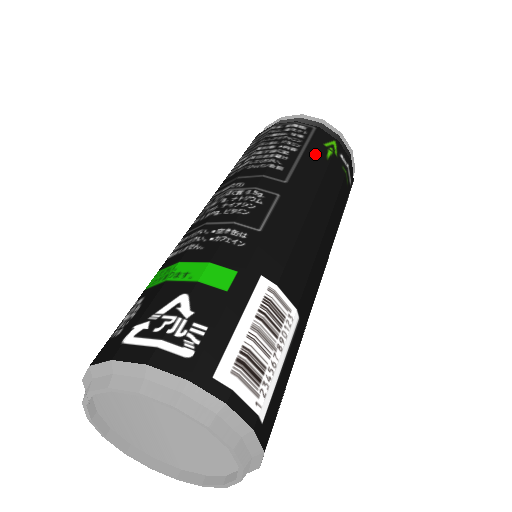
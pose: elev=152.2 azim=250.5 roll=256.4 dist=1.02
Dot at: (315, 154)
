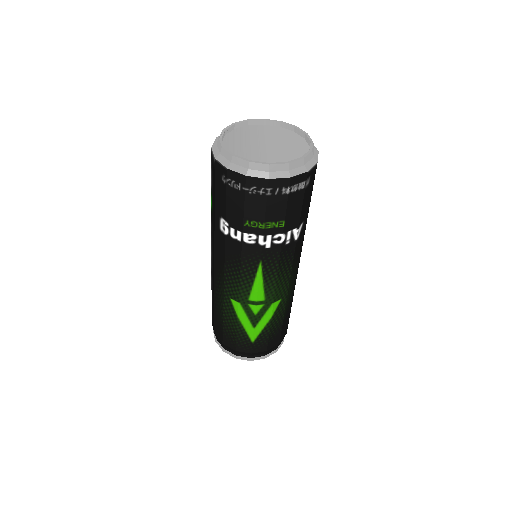
Dot at: occluded
